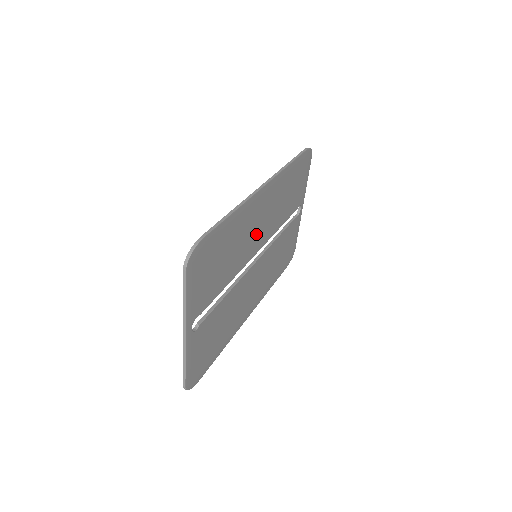
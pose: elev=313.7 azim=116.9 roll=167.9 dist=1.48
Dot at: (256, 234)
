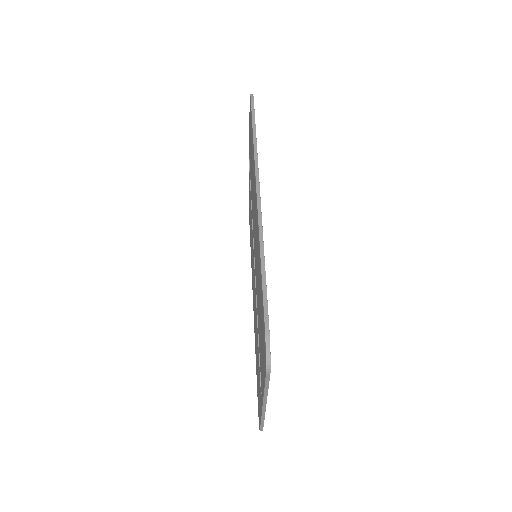
Dot at: occluded
